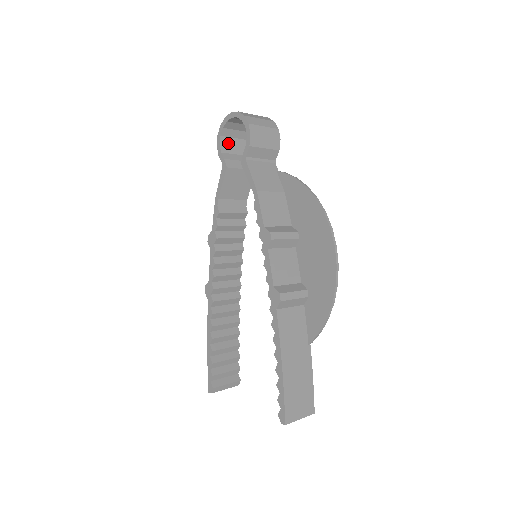
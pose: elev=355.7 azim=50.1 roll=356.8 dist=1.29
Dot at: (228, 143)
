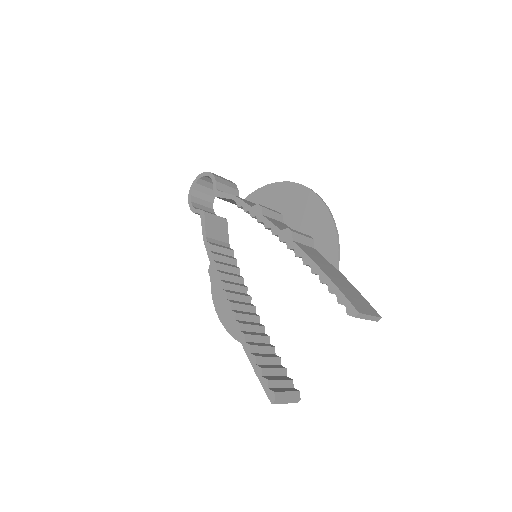
Dot at: (198, 207)
